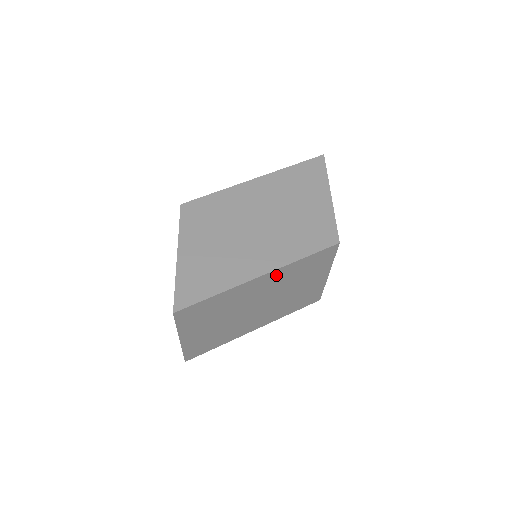
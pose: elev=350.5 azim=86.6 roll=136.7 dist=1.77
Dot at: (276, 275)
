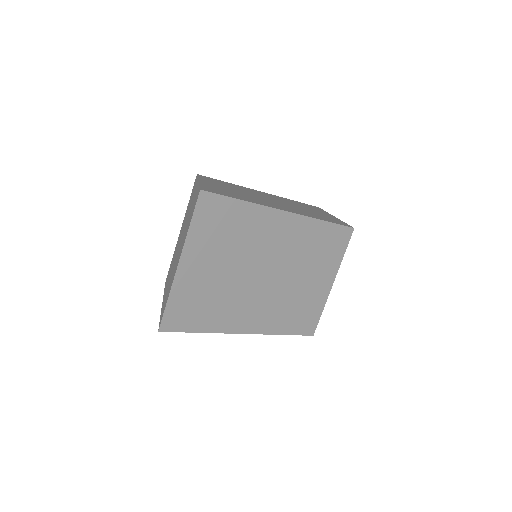
Dot at: (298, 227)
